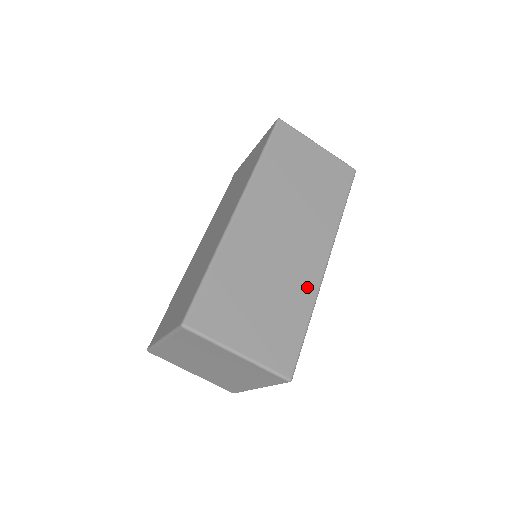
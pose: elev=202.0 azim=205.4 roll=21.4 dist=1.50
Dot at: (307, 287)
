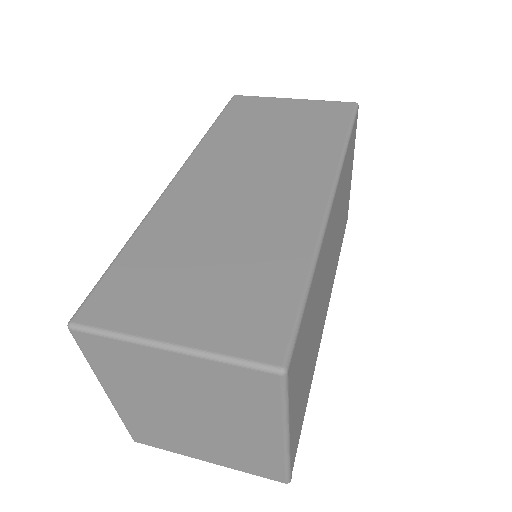
Dot at: (298, 231)
